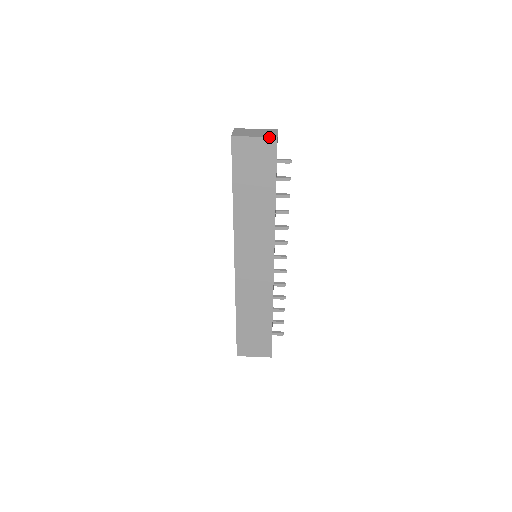
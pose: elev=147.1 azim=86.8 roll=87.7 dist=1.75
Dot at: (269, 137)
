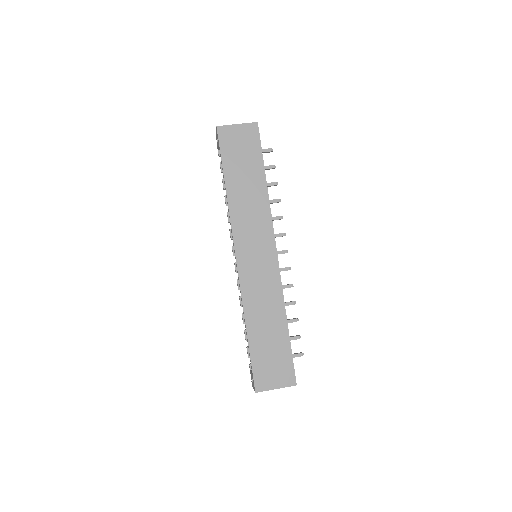
Dot at: (250, 123)
